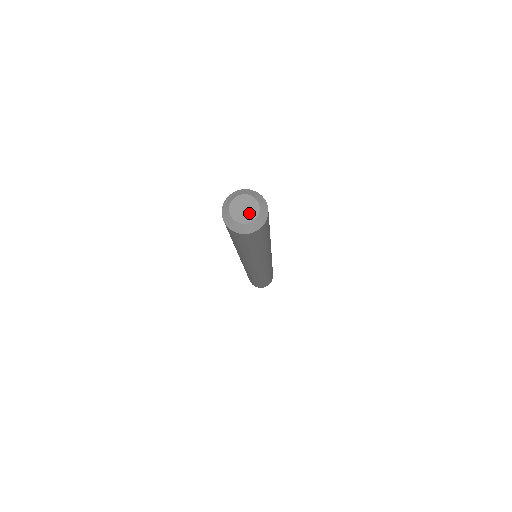
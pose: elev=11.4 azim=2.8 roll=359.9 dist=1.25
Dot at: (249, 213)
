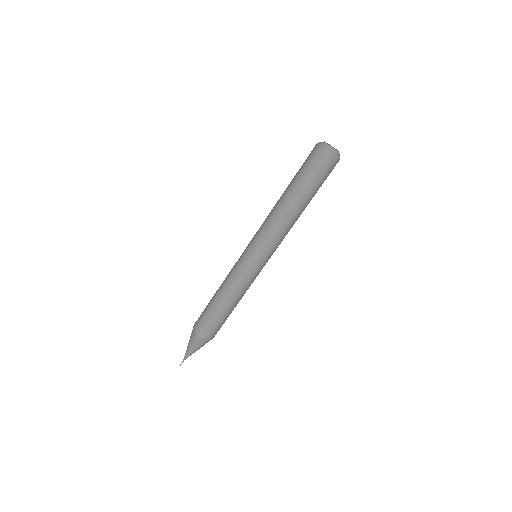
Dot at: (335, 149)
